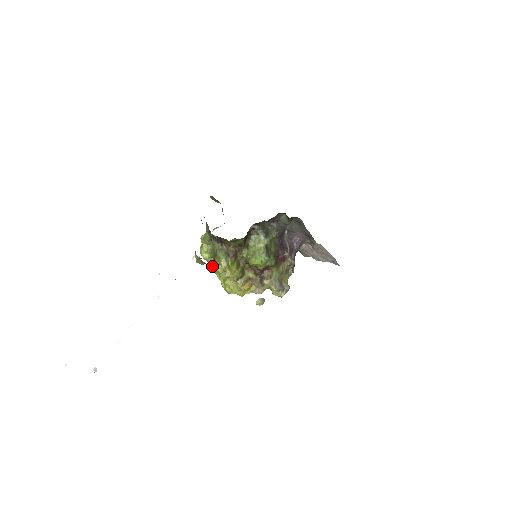
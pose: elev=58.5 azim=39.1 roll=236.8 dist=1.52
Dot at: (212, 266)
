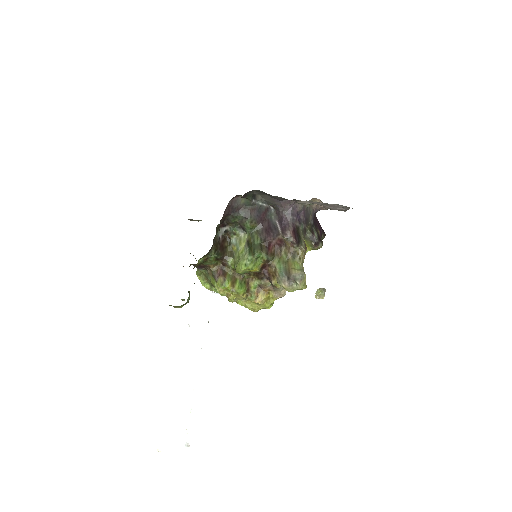
Dot at: (220, 294)
